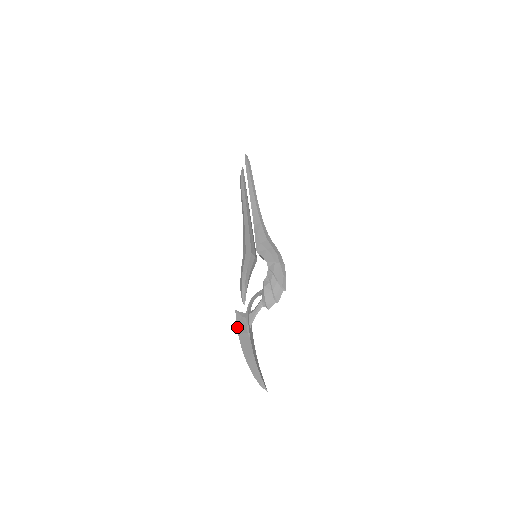
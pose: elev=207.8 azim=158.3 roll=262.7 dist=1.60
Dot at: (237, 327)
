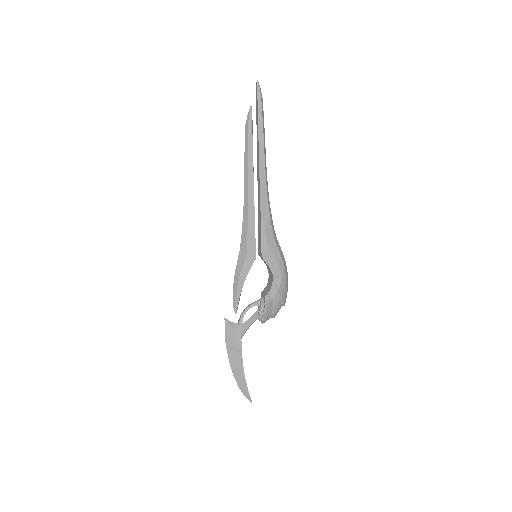
Dot at: (226, 338)
